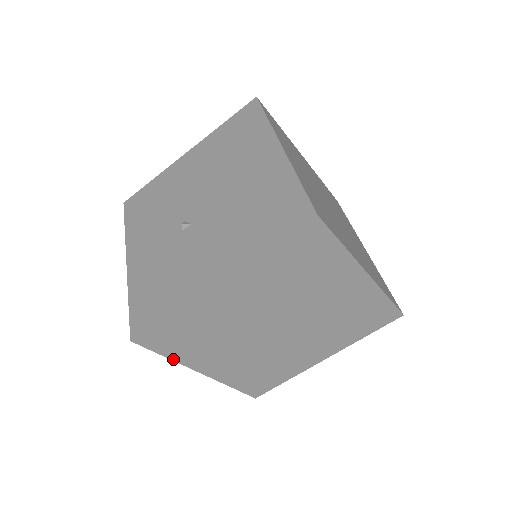
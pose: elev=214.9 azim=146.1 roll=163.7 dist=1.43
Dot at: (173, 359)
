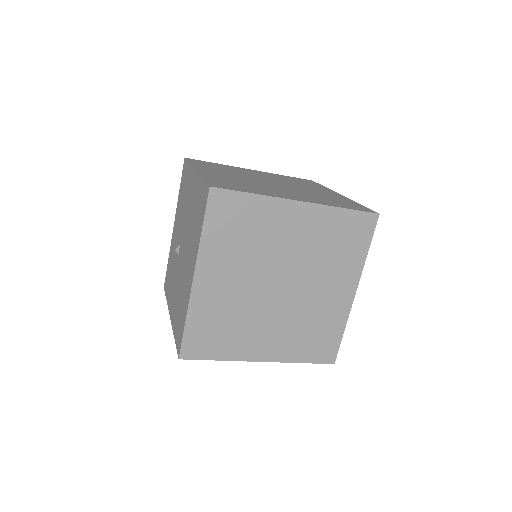
Dot at: occluded
